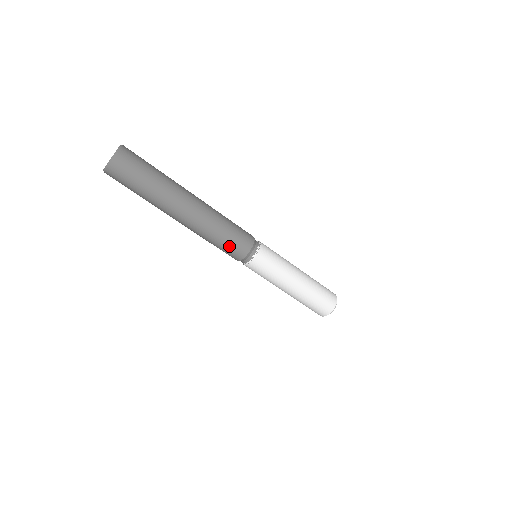
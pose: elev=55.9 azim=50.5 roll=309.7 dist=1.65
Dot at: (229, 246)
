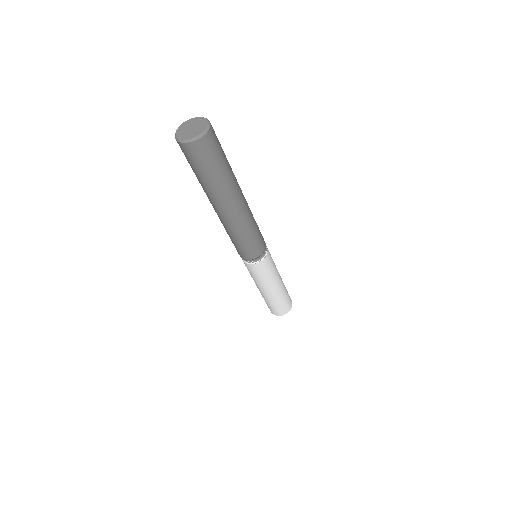
Dot at: (252, 245)
